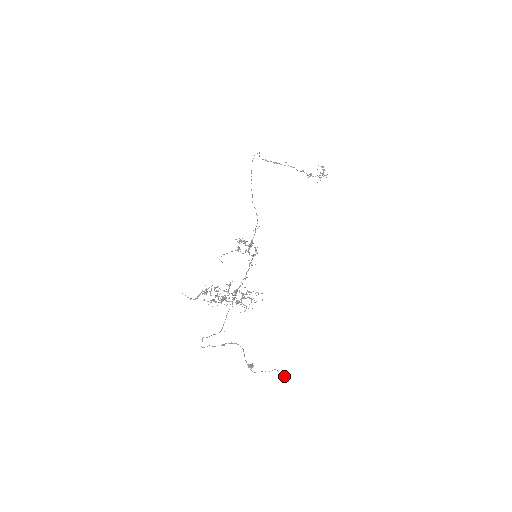
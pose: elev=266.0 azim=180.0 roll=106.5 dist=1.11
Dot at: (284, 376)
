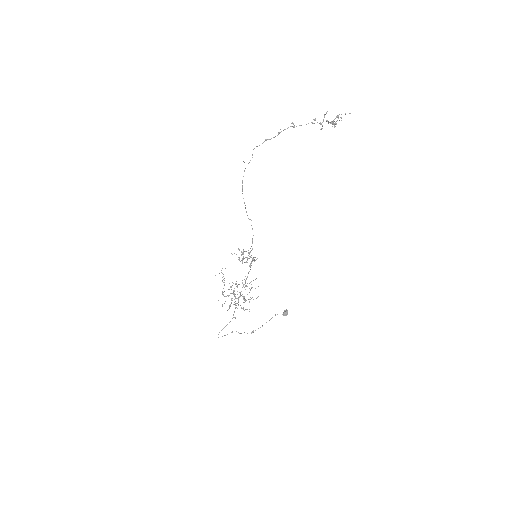
Dot at: (284, 314)
